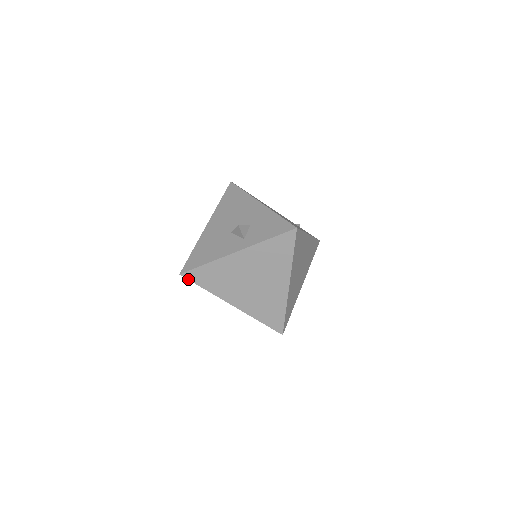
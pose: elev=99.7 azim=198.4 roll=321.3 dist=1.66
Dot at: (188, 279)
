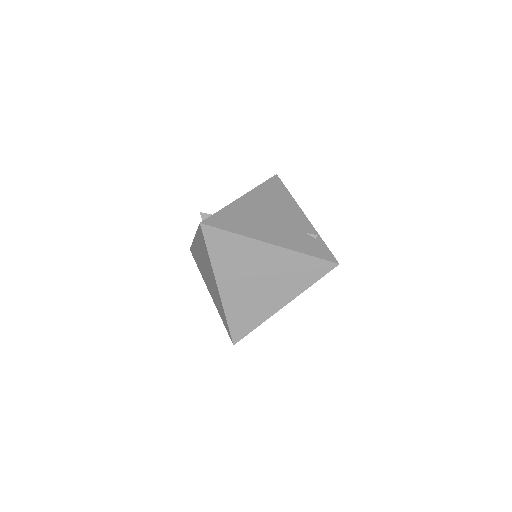
Dot at: (193, 256)
